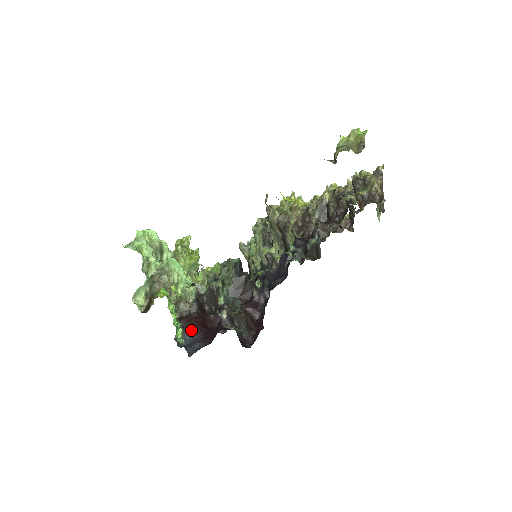
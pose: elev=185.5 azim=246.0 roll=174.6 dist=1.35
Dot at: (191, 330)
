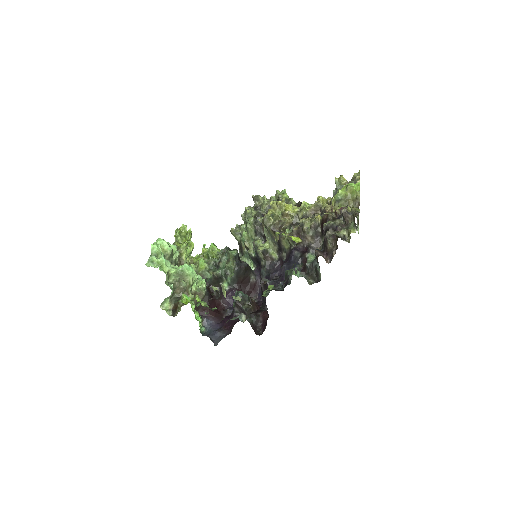
Dot at: (208, 318)
